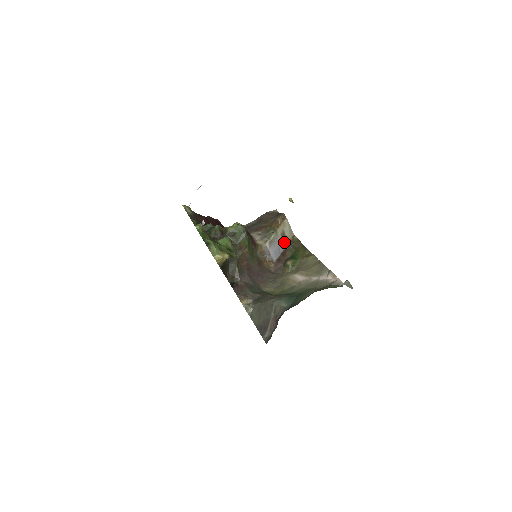
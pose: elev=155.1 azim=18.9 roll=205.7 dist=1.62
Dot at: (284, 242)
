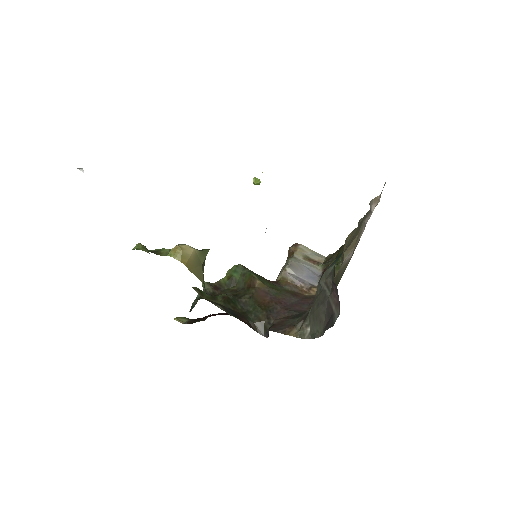
Dot at: (316, 265)
